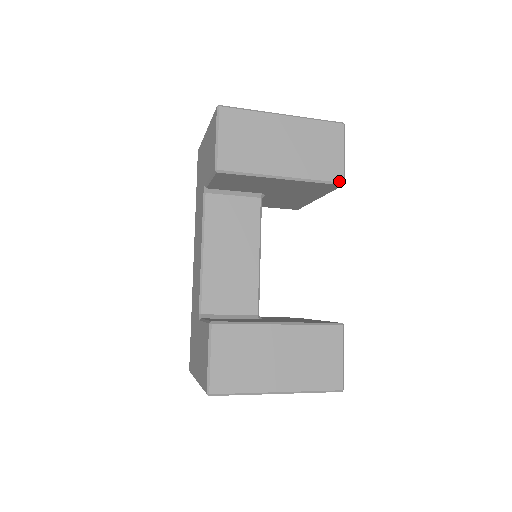
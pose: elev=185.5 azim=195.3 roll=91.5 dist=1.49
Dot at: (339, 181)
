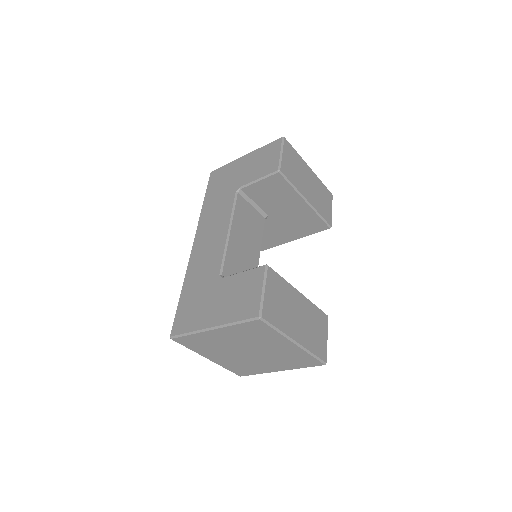
Dot at: (330, 224)
